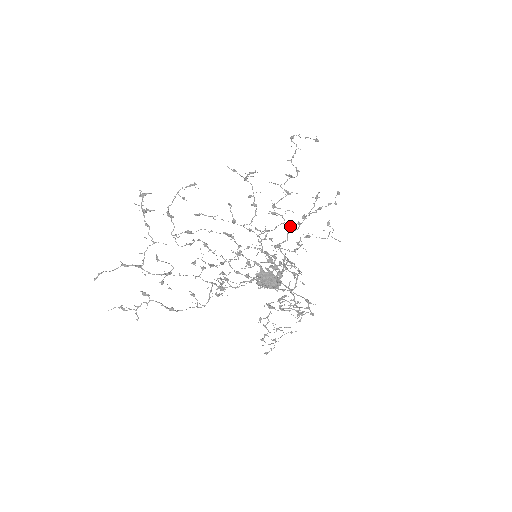
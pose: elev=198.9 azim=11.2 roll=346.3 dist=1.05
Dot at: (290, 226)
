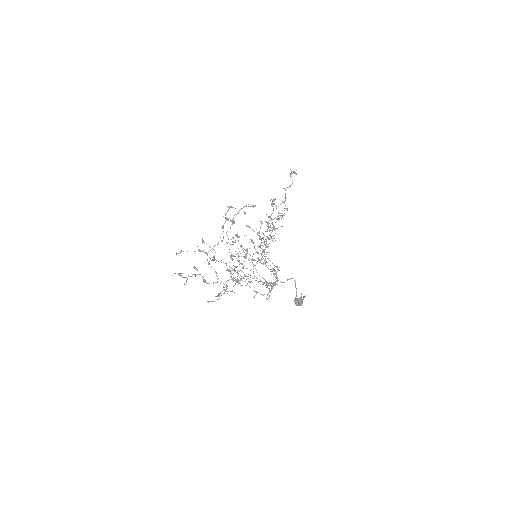
Dot at: (270, 235)
